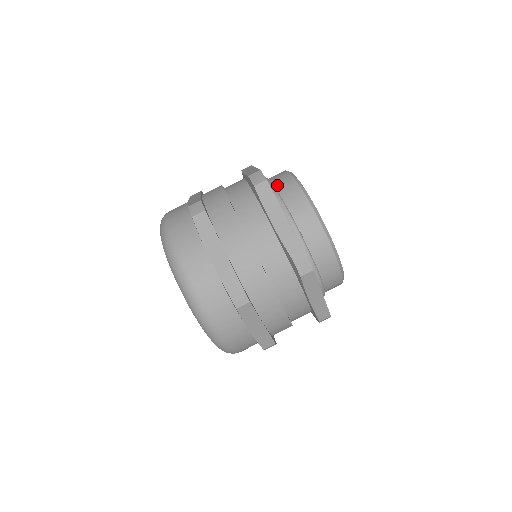
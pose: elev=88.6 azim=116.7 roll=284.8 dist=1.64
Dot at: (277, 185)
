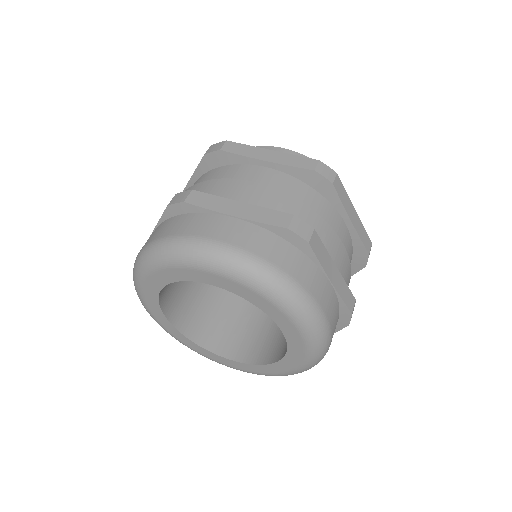
Dot at: occluded
